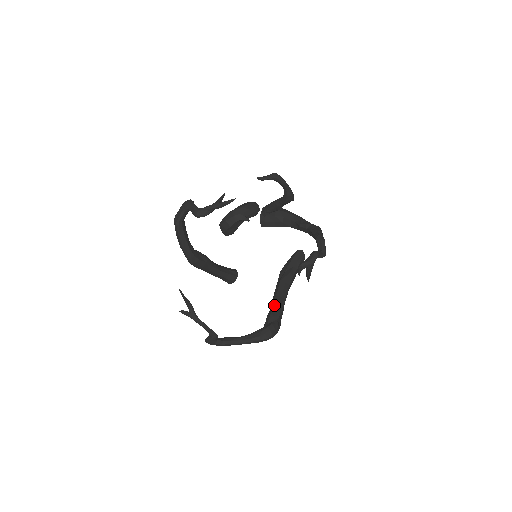
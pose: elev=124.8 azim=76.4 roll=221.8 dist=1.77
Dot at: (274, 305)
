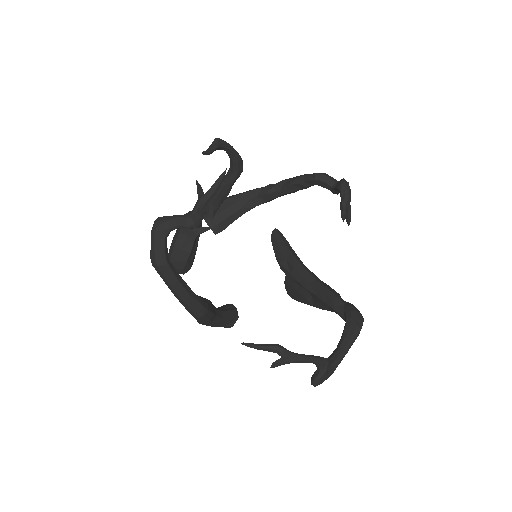
Dot at: (322, 290)
